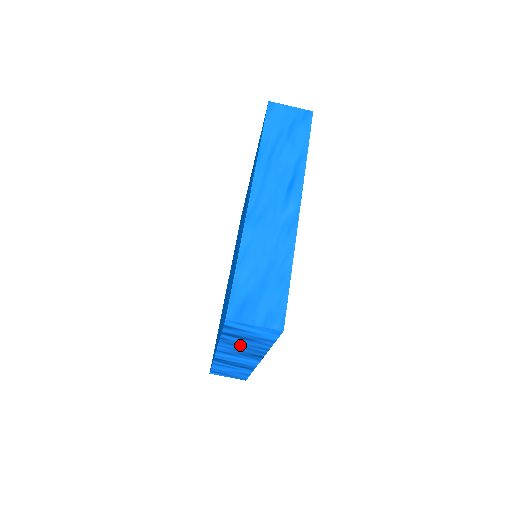
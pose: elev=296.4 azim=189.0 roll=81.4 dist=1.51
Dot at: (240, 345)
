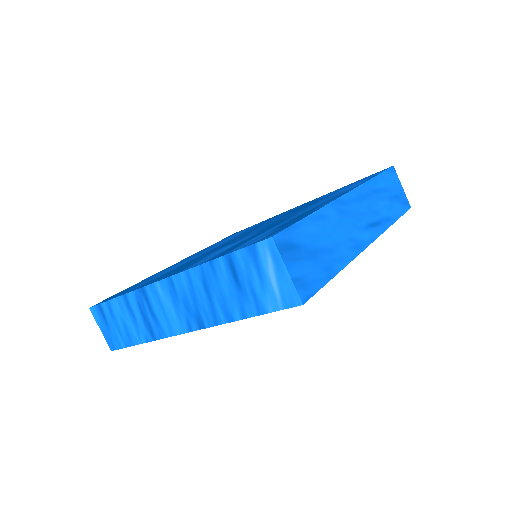
Dot at: (212, 289)
